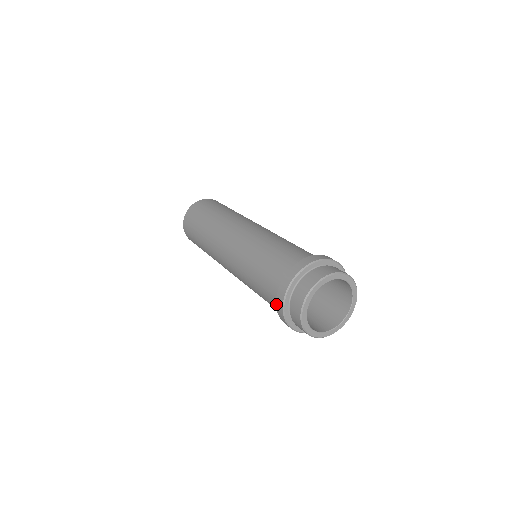
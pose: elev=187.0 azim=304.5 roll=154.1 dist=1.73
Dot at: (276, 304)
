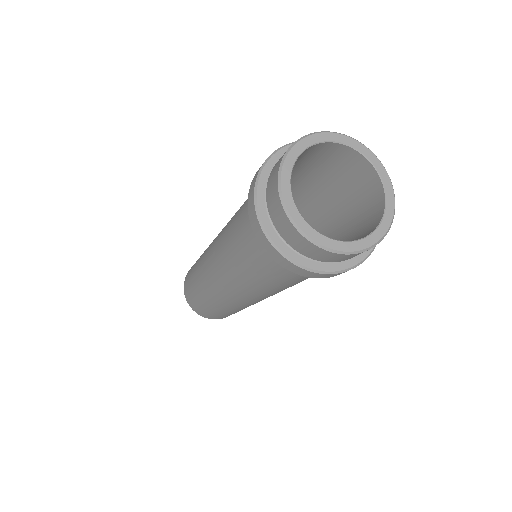
Dot at: (255, 235)
